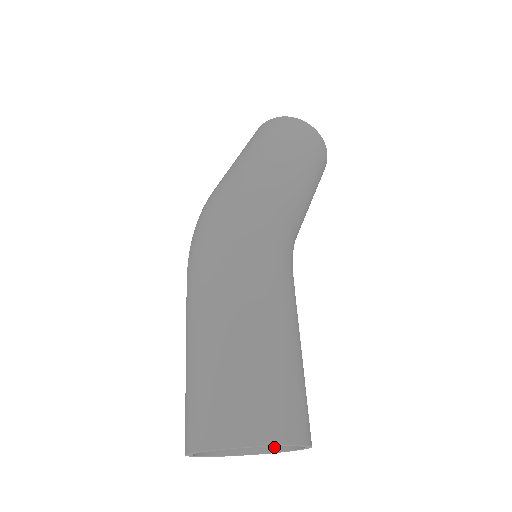
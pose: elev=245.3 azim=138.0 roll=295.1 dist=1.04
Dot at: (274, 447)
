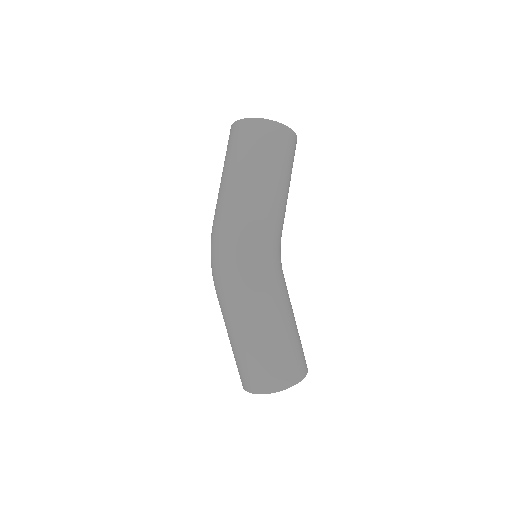
Dot at: occluded
